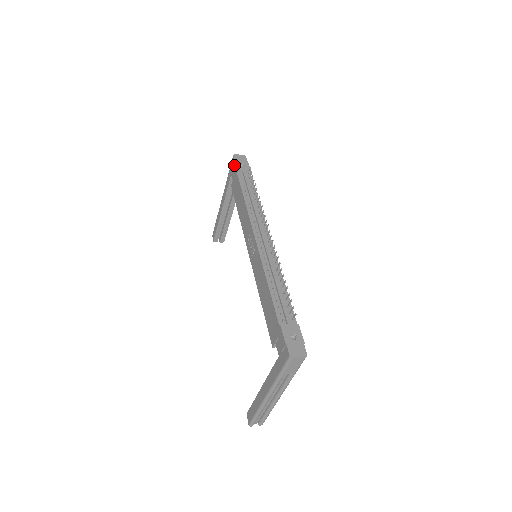
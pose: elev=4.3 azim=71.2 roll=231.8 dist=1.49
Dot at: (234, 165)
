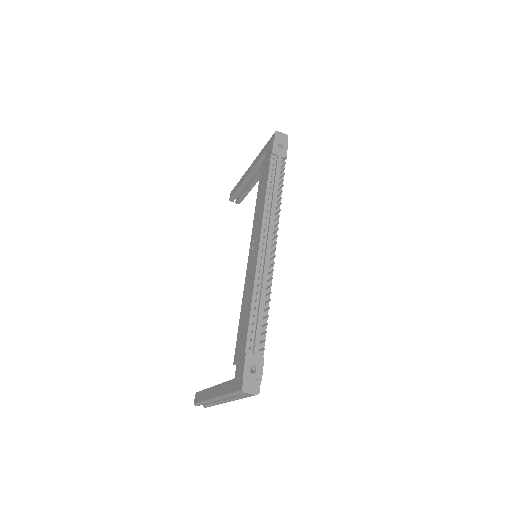
Dot at: (272, 144)
